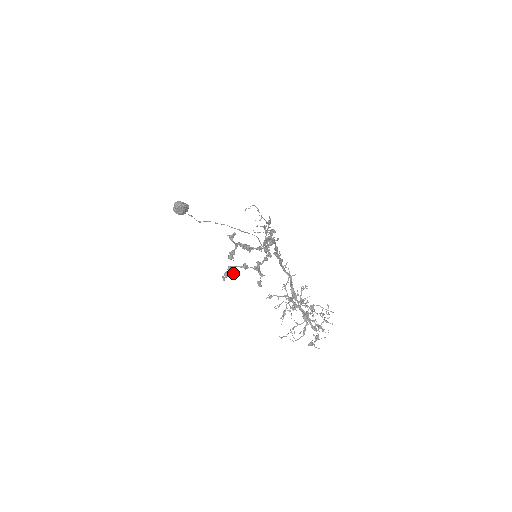
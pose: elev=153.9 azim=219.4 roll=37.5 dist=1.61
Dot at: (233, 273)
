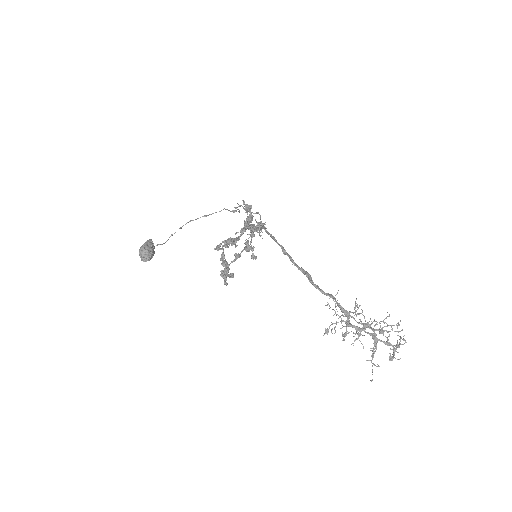
Dot at: (232, 274)
